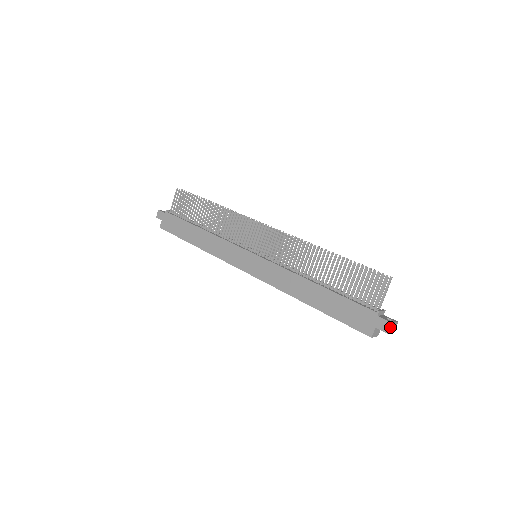
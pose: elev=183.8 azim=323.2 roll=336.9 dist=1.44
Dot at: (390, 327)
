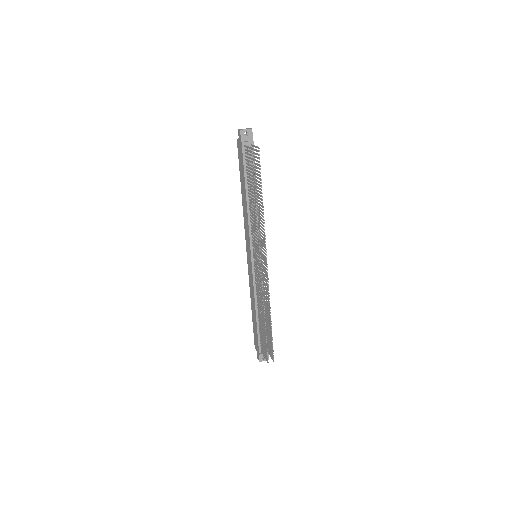
Dot at: occluded
